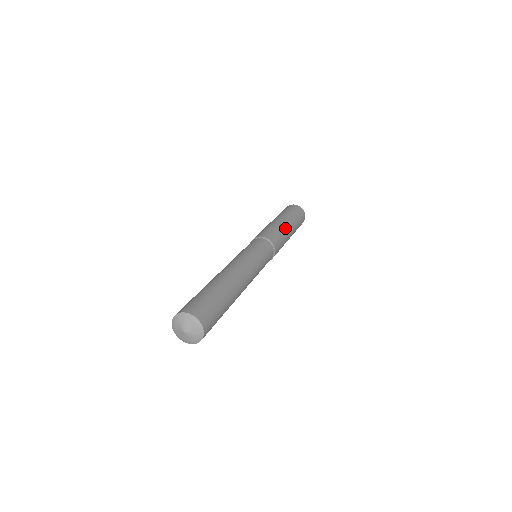
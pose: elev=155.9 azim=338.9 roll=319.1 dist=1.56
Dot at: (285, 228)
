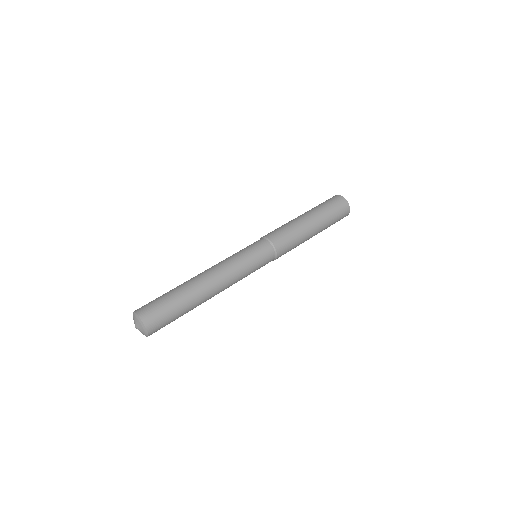
Dot at: (307, 237)
